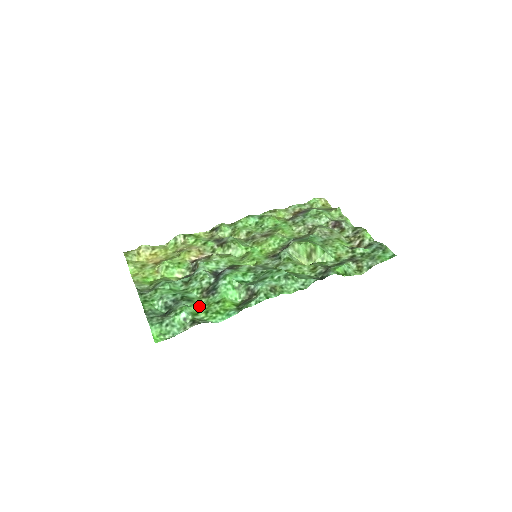
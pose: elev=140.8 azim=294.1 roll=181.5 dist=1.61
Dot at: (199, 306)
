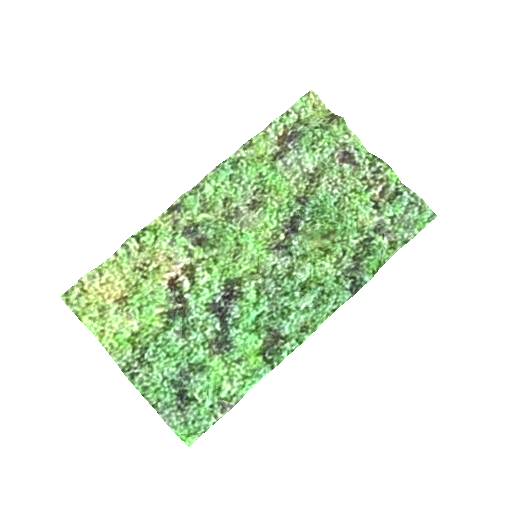
Dot at: (216, 372)
